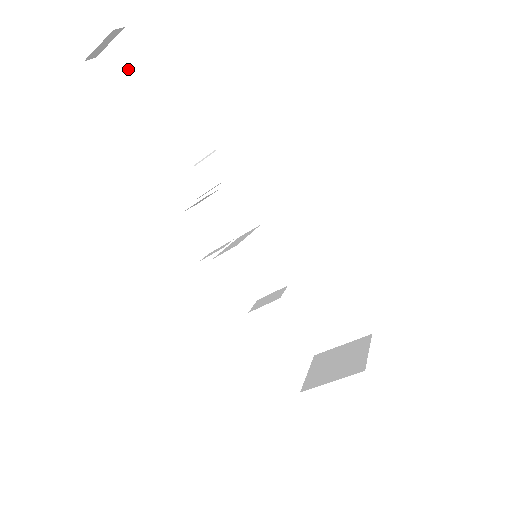
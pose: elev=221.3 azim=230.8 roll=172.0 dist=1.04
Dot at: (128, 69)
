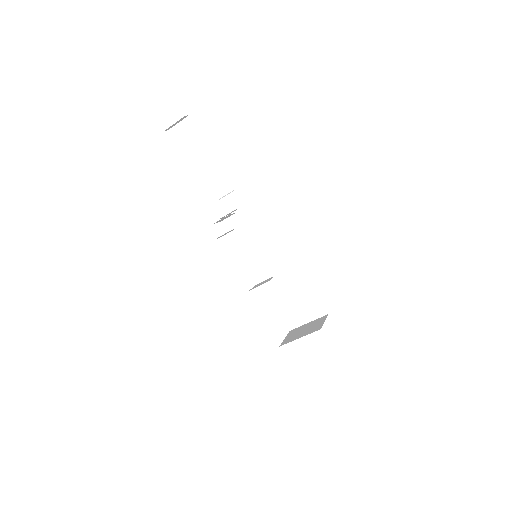
Dot at: (188, 138)
